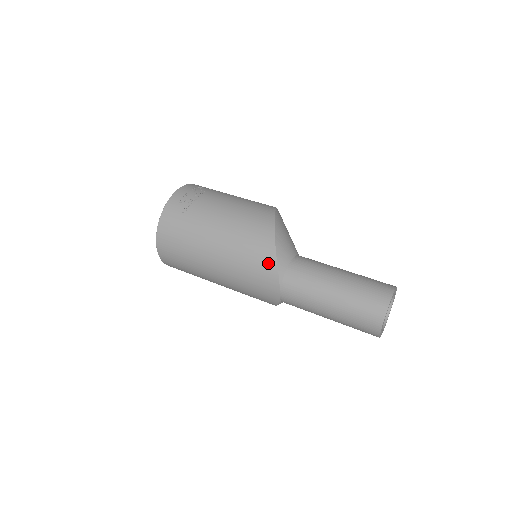
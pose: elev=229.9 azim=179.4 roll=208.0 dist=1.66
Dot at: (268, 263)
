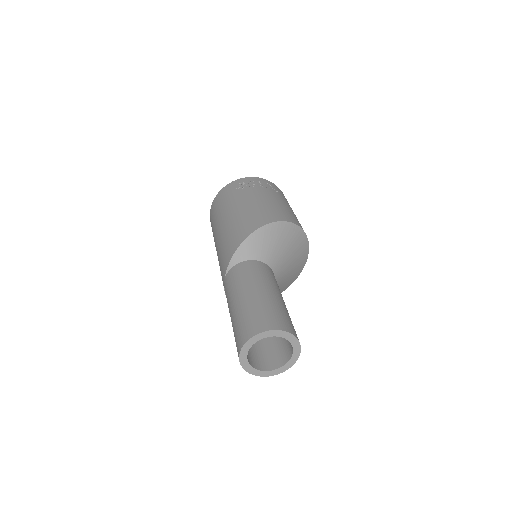
Dot at: (232, 249)
